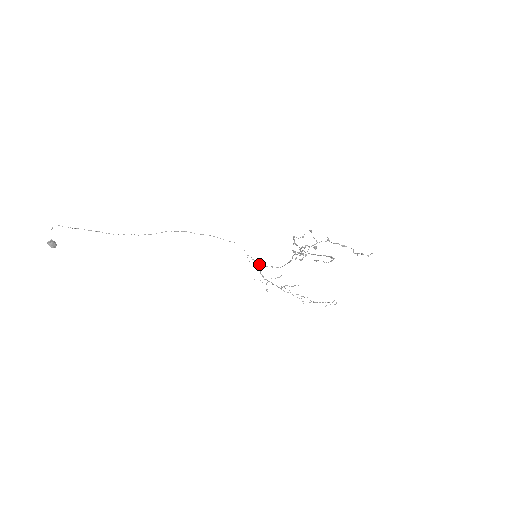
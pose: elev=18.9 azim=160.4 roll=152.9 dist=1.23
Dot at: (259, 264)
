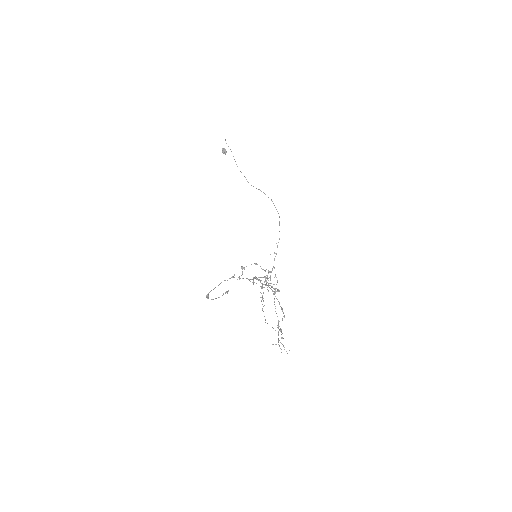
Dot at: (274, 267)
